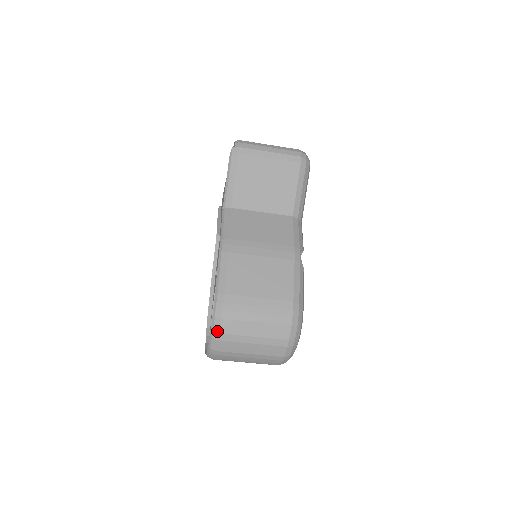
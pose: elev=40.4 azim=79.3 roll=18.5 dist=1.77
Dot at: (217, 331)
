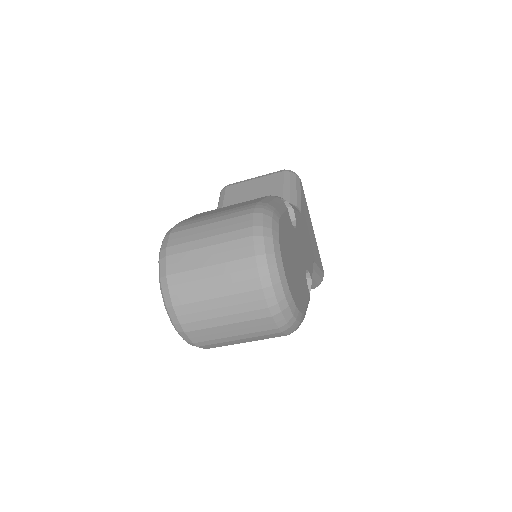
Dot at: (164, 248)
